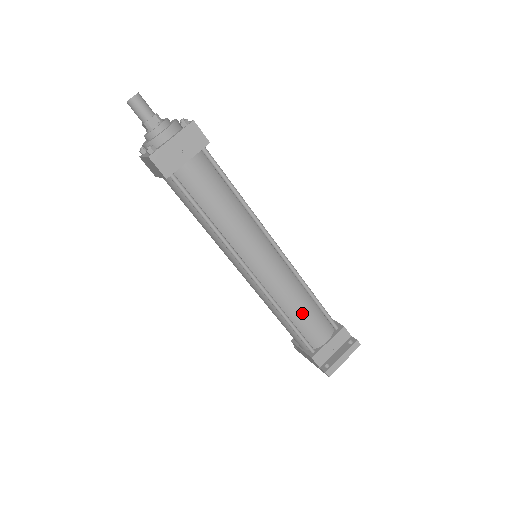
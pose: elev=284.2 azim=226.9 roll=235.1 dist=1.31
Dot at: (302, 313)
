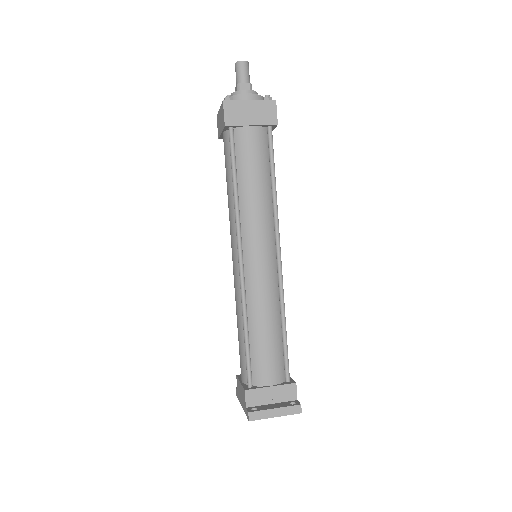
Dot at: (264, 335)
